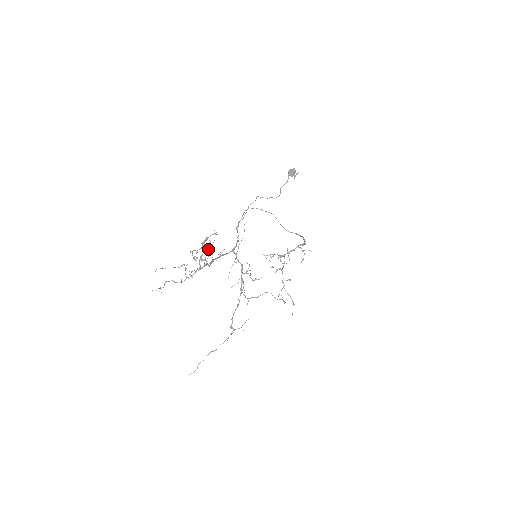
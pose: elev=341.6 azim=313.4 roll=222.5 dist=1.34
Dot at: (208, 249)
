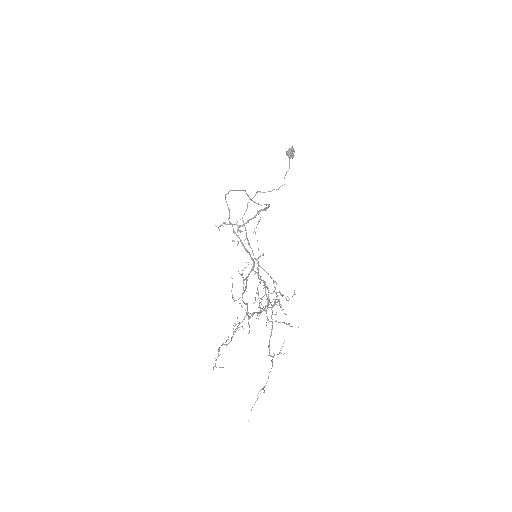
Dot at: (274, 303)
